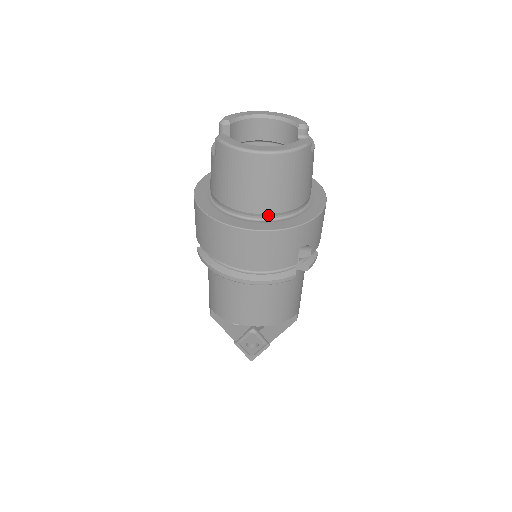
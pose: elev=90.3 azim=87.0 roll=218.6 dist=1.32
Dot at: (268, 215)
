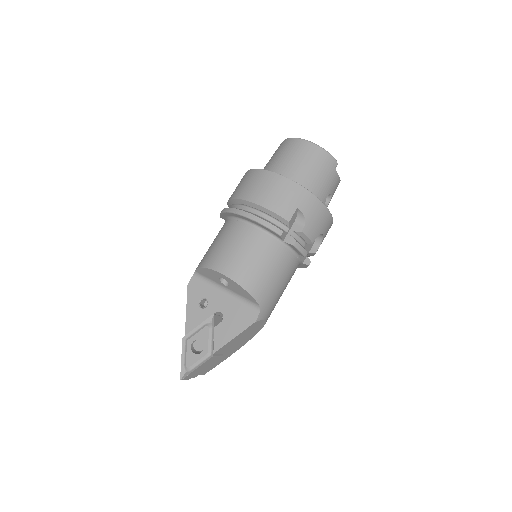
Dot at: occluded
